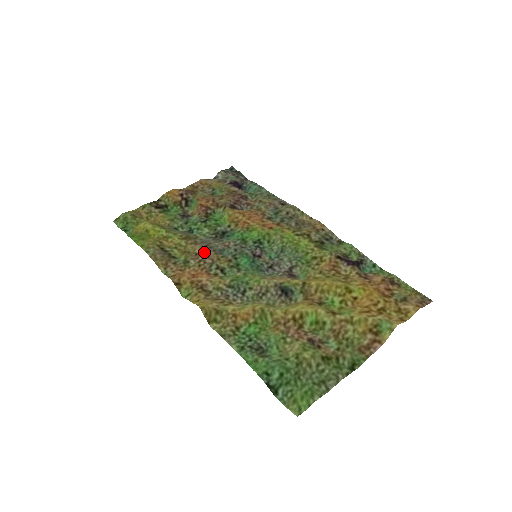
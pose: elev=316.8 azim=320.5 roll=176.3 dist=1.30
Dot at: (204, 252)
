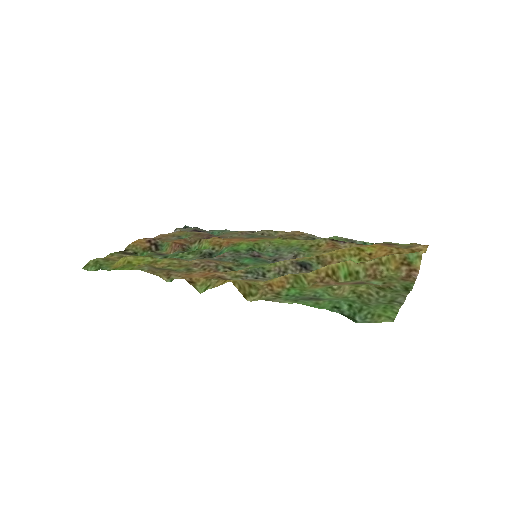
Dot at: (203, 260)
